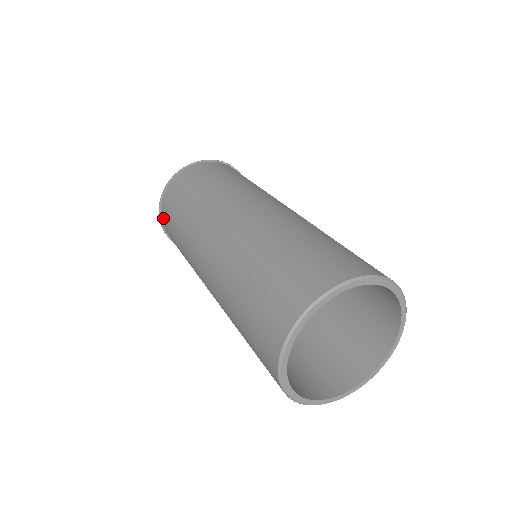
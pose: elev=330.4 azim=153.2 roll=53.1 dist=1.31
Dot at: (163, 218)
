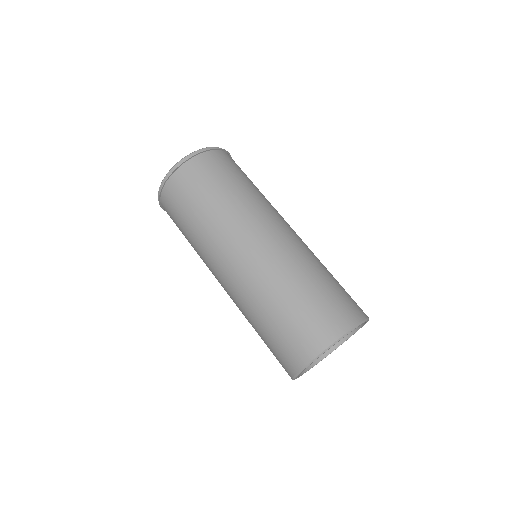
Dot at: (165, 207)
